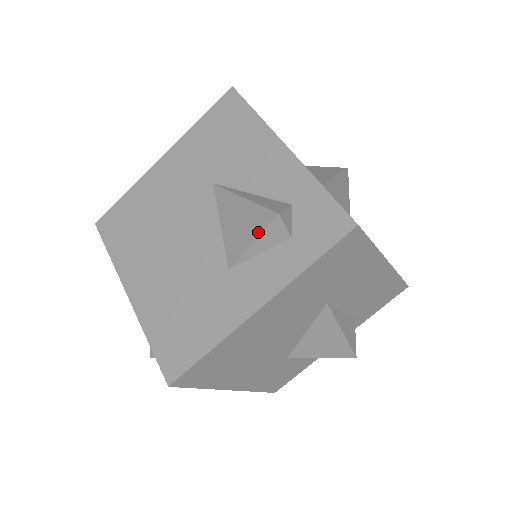
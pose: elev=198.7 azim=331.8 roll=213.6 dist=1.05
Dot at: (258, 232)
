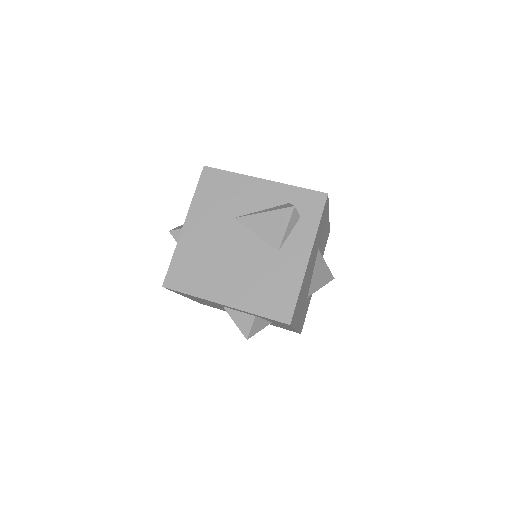
Dot at: (287, 222)
